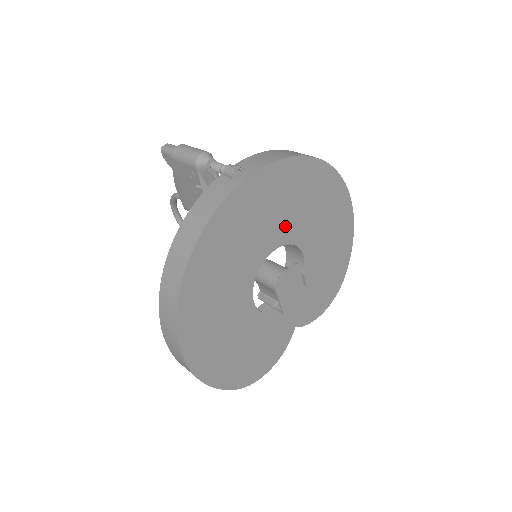
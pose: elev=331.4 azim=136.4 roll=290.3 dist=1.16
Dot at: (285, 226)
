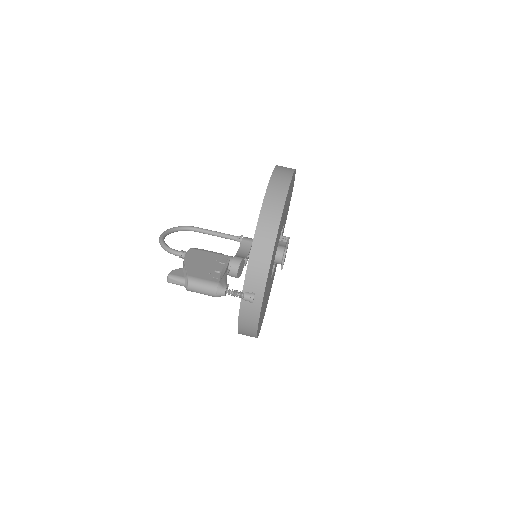
Dot at: occluded
